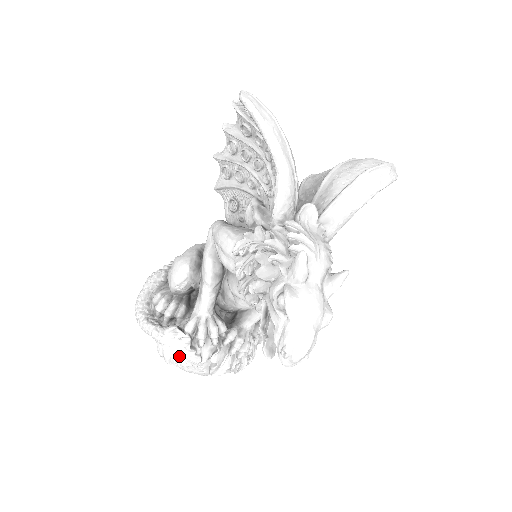
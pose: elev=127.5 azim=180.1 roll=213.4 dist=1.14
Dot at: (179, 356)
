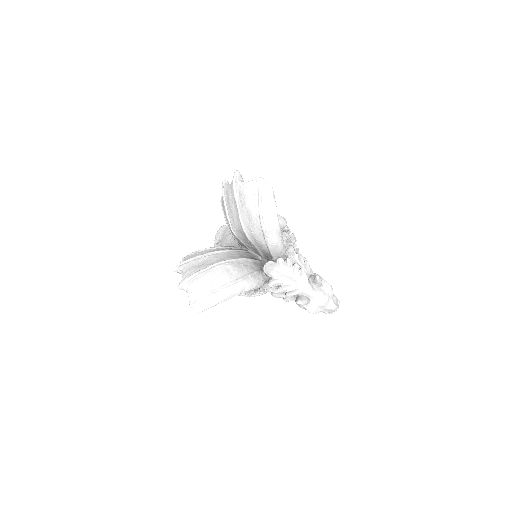
Dot at: occluded
